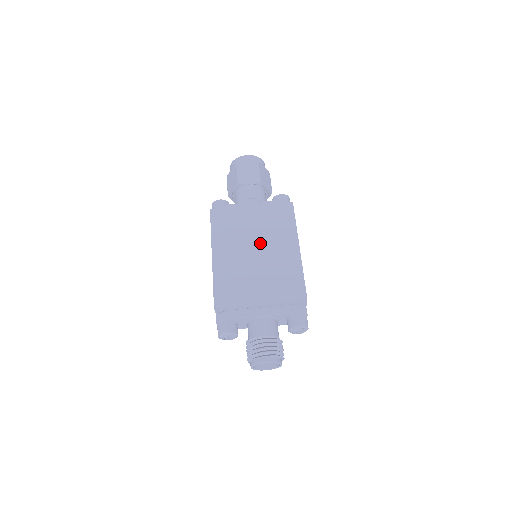
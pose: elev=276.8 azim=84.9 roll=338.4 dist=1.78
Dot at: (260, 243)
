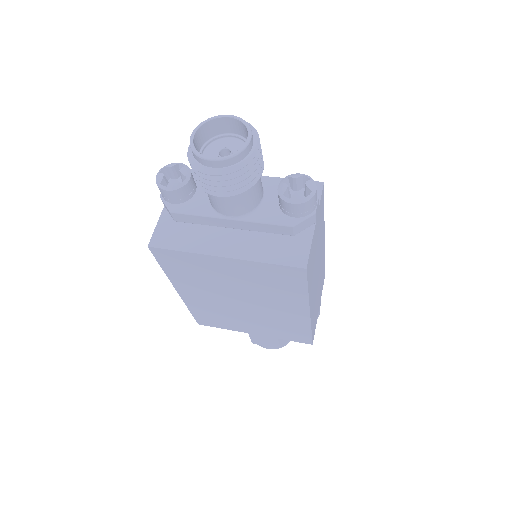
Dot at: occluded
